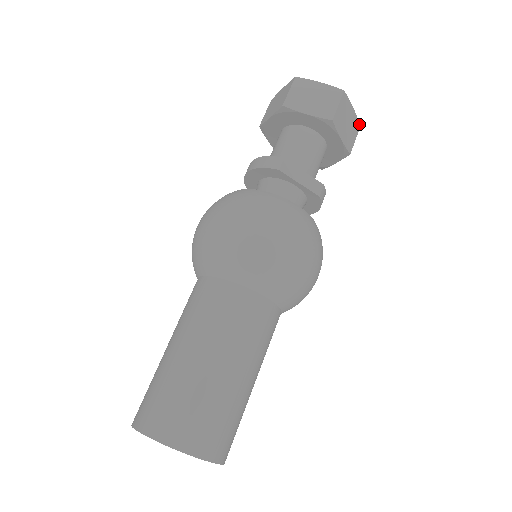
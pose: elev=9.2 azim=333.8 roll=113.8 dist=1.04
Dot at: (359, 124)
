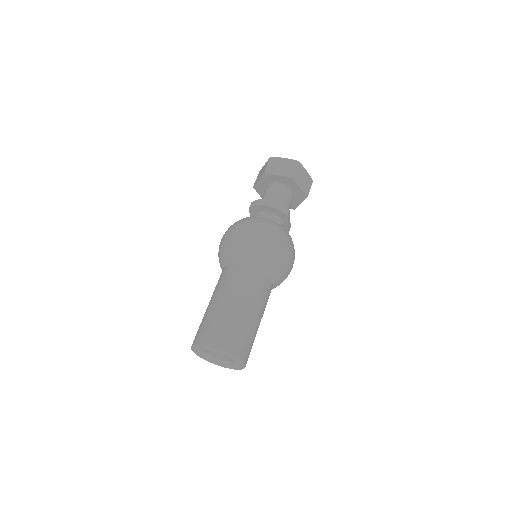
Dot at: occluded
